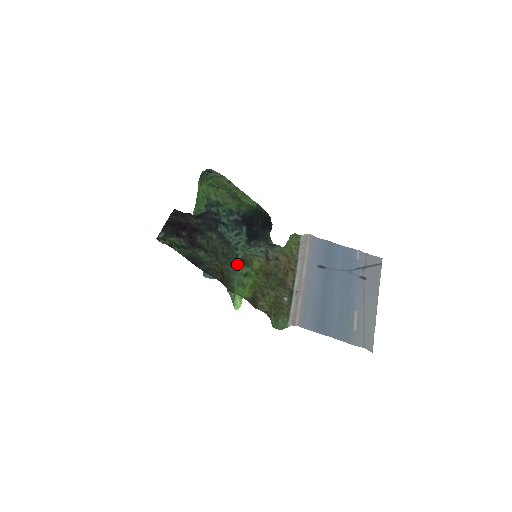
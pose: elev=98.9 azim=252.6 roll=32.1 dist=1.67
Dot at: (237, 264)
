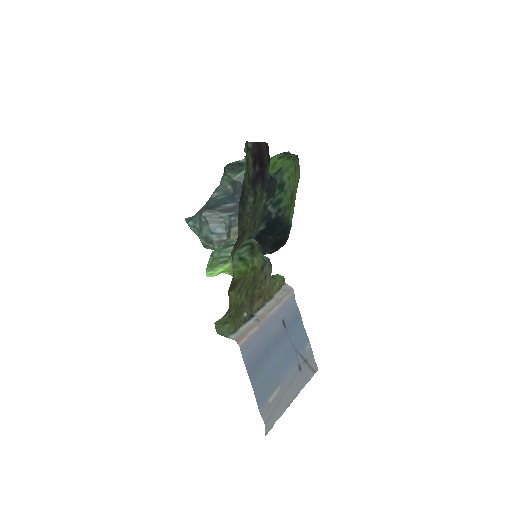
Dot at: (243, 243)
